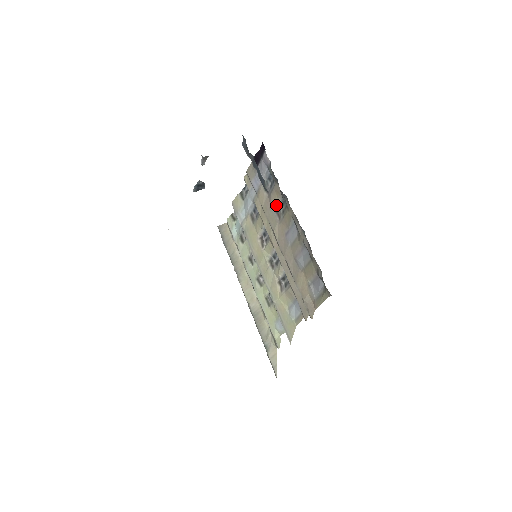
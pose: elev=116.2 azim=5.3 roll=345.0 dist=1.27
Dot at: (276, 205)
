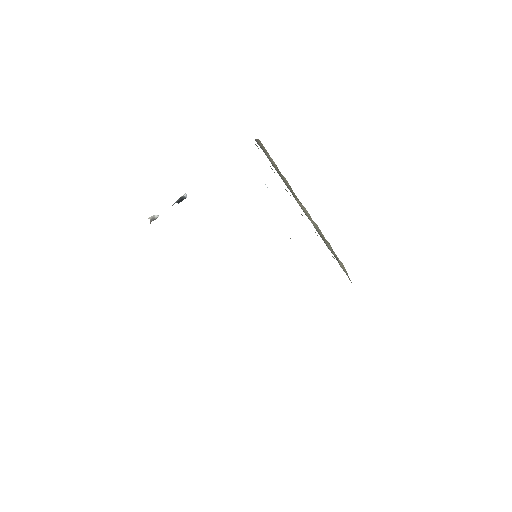
Dot at: occluded
